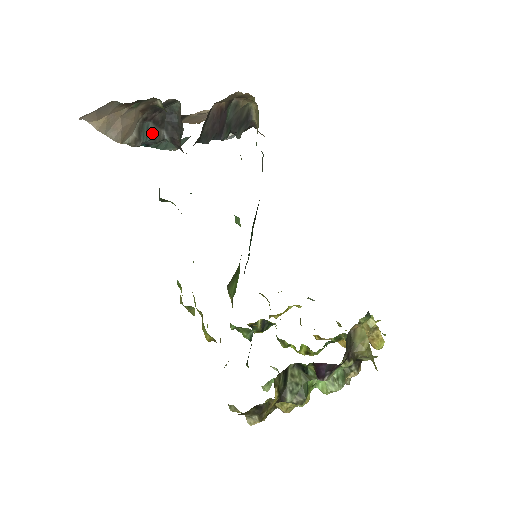
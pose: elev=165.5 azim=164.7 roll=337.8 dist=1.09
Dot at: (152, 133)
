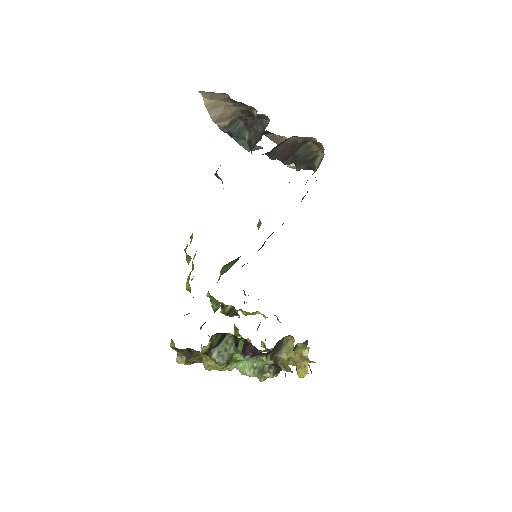
Dot at: (239, 129)
